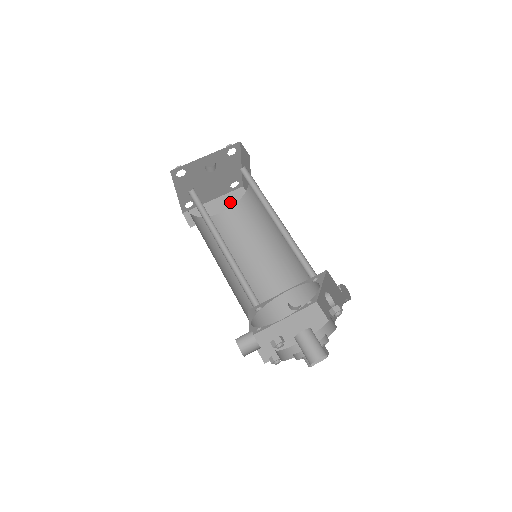
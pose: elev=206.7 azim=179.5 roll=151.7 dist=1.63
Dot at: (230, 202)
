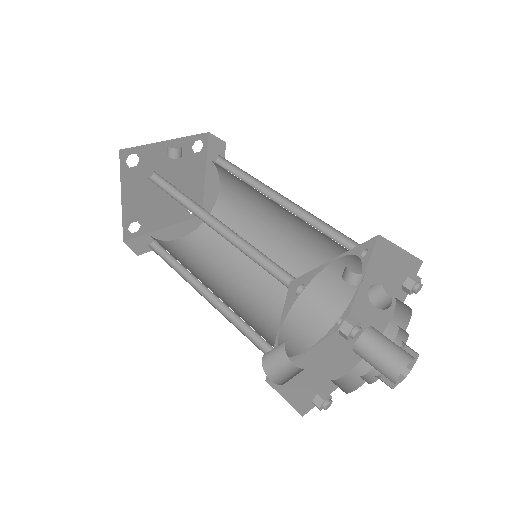
Dot at: (189, 229)
